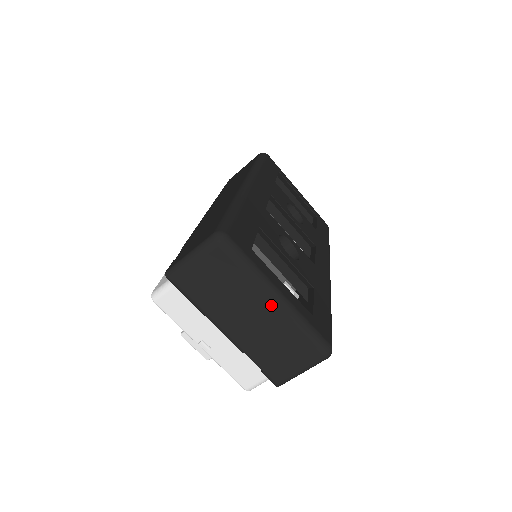
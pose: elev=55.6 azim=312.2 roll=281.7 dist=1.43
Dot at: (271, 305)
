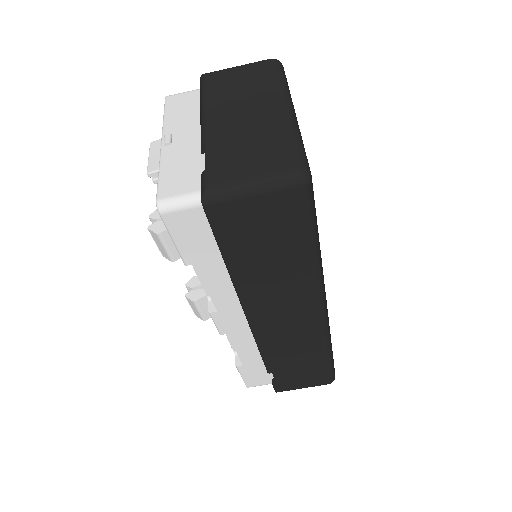
Dot at: (278, 107)
